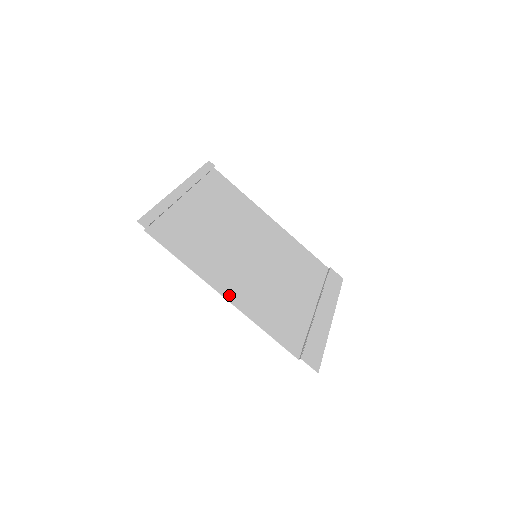
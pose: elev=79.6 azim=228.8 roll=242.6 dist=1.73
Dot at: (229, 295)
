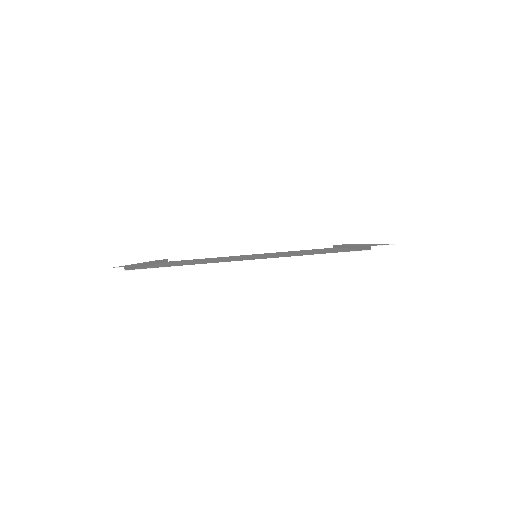
Dot at: (252, 259)
